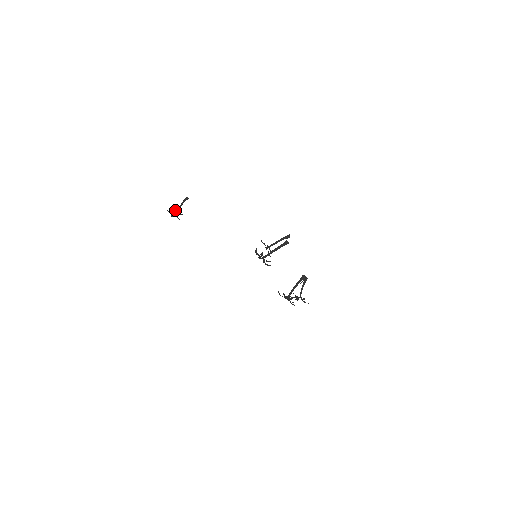
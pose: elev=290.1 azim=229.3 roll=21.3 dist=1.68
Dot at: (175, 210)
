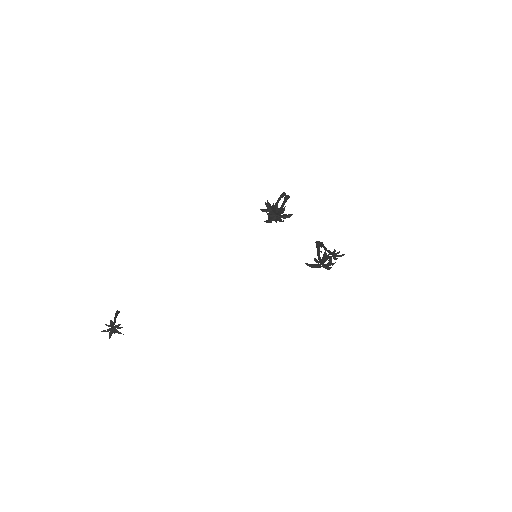
Dot at: (112, 323)
